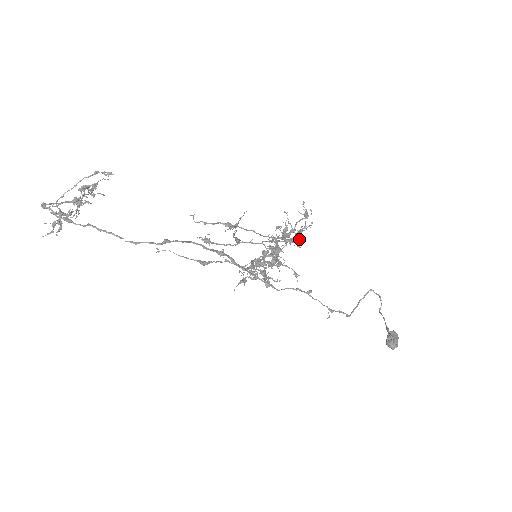
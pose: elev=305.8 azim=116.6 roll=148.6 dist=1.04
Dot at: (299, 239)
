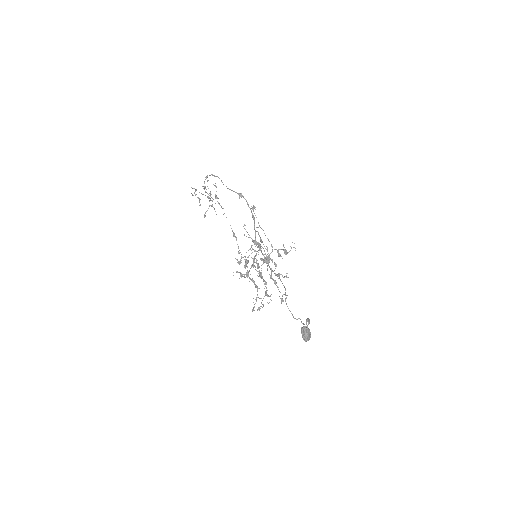
Dot at: (286, 250)
